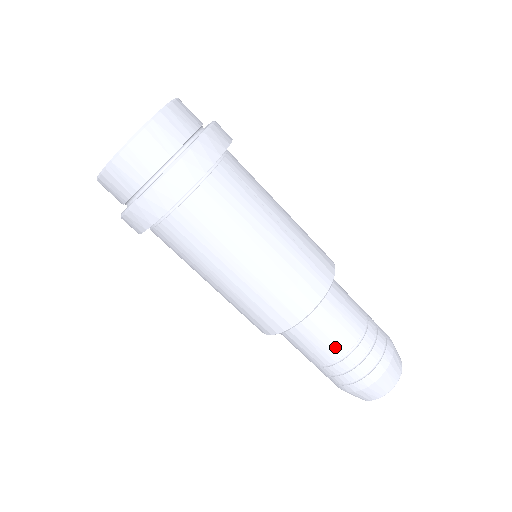
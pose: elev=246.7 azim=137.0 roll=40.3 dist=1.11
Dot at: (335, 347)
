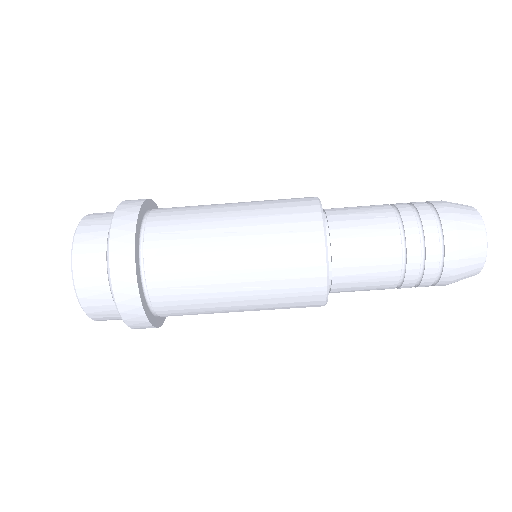
Dot at: occluded
